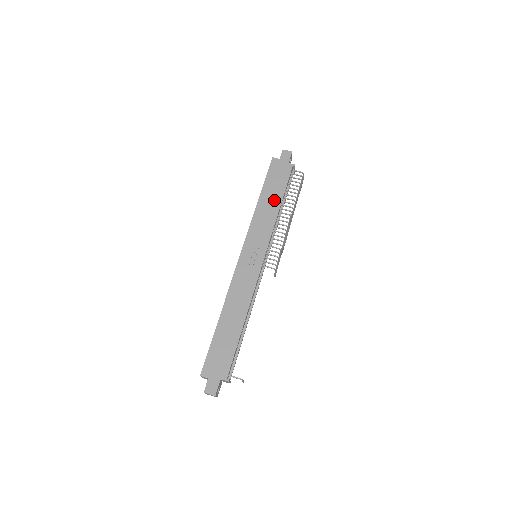
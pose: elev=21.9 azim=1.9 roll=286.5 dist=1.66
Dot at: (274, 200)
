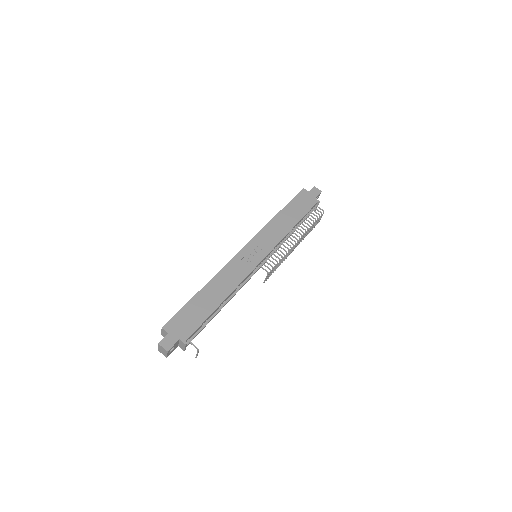
Dot at: (291, 219)
